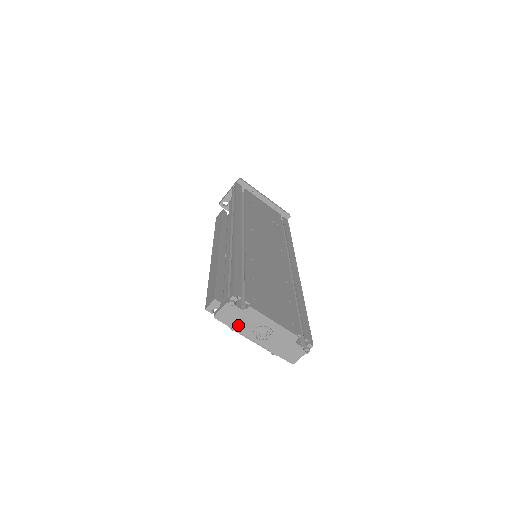
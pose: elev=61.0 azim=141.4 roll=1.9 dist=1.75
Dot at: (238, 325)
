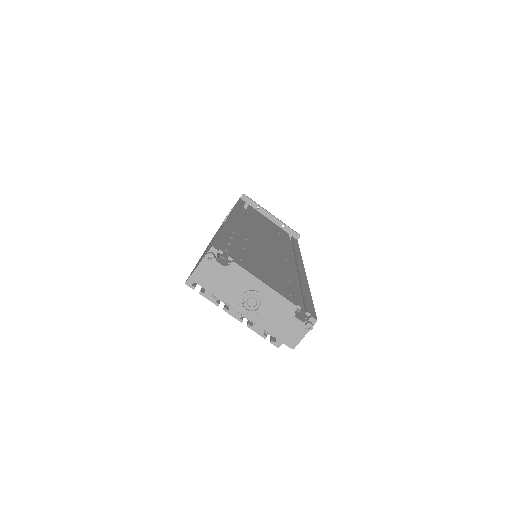
Dot at: (220, 289)
